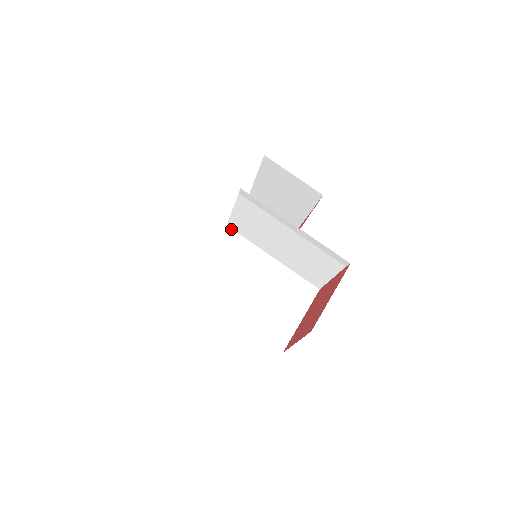
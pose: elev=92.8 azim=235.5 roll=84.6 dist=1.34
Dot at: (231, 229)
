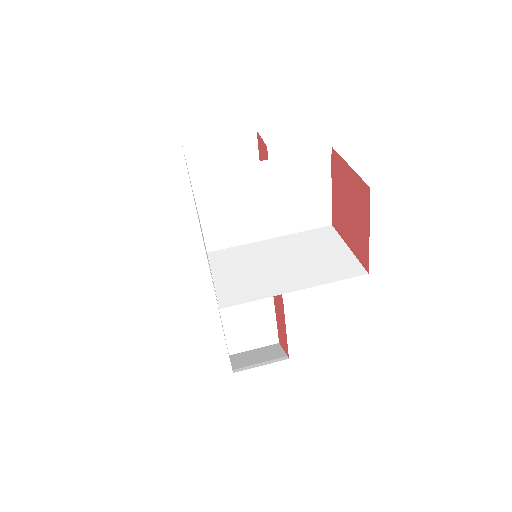
Dot at: (213, 252)
